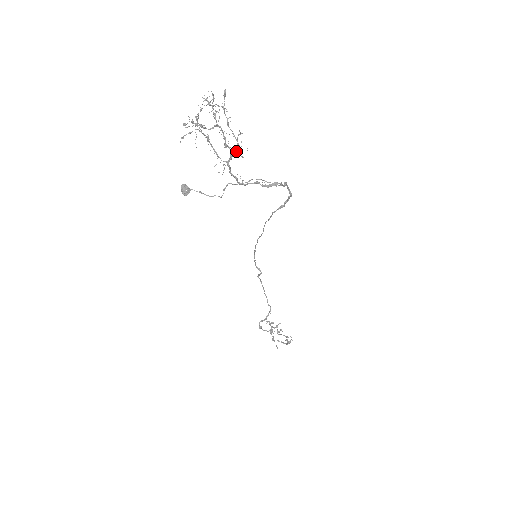
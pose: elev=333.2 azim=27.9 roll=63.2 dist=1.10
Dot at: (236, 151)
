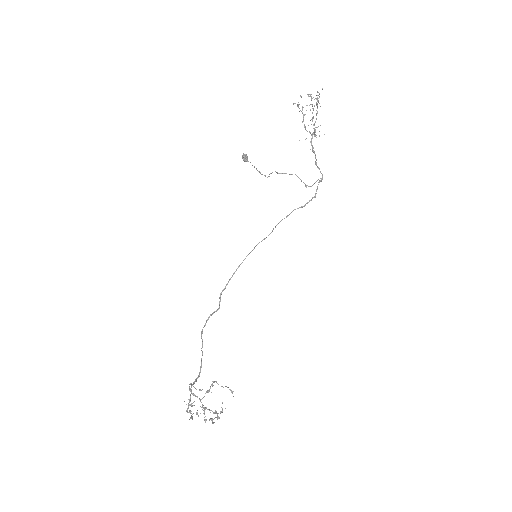
Dot at: (314, 134)
